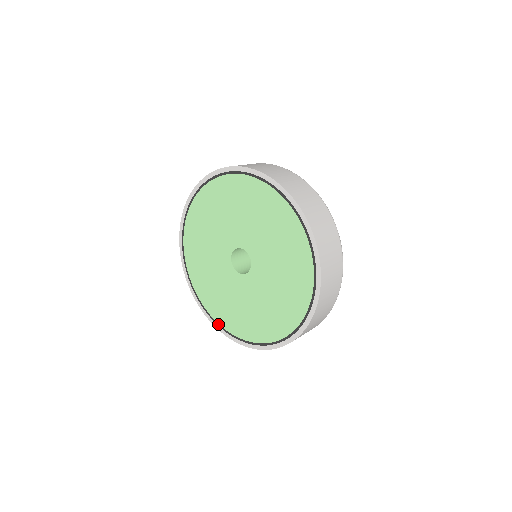
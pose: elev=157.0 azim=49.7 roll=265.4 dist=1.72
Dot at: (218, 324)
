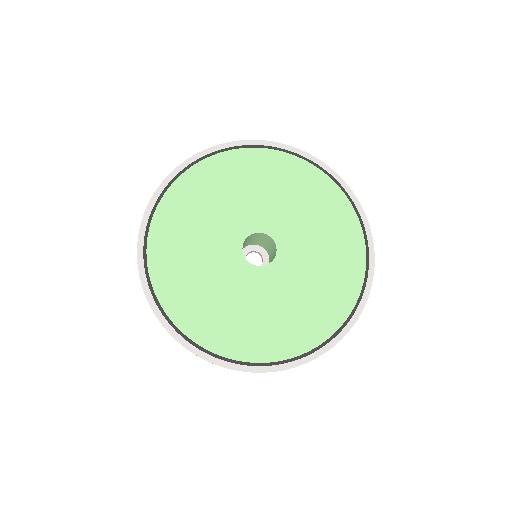
Dot at: (235, 361)
